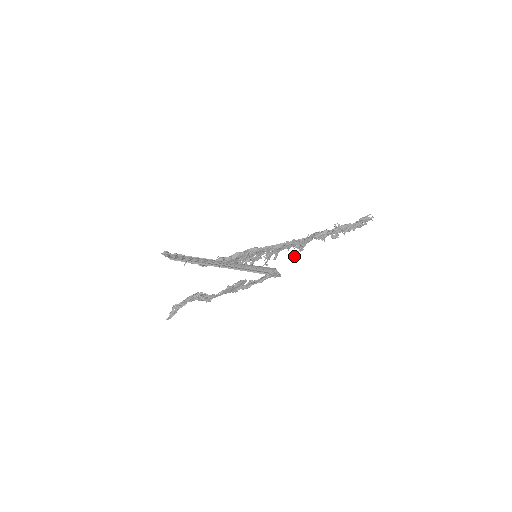
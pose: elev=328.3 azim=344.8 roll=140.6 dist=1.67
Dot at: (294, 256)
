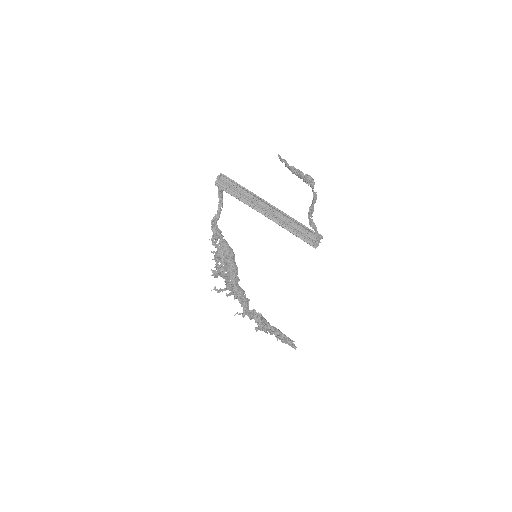
Dot at: occluded
